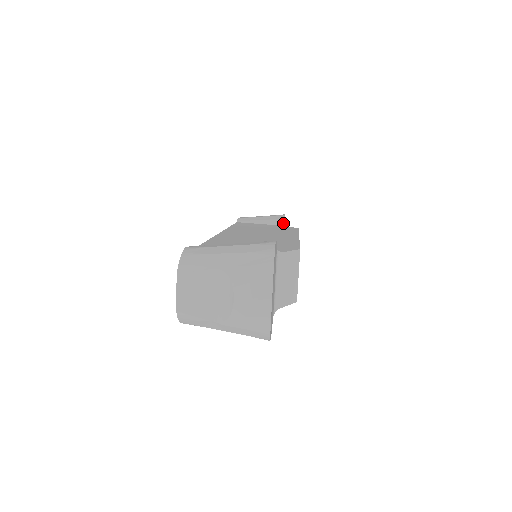
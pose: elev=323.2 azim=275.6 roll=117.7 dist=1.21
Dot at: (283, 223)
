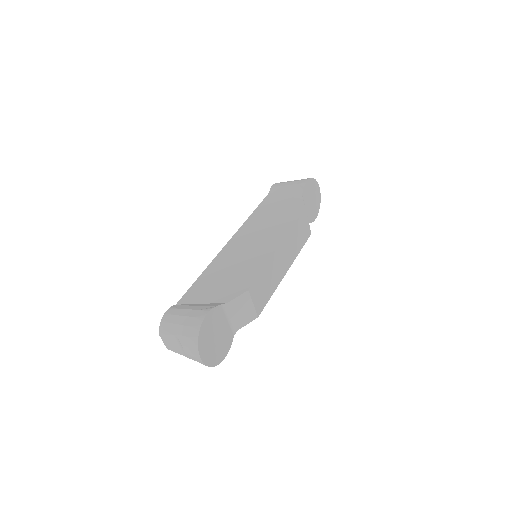
Dot at: (301, 195)
